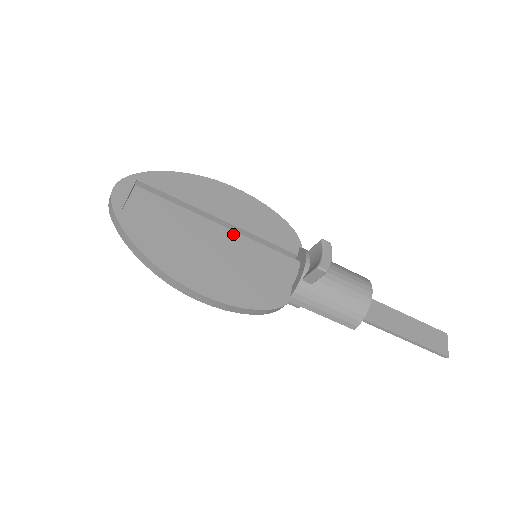
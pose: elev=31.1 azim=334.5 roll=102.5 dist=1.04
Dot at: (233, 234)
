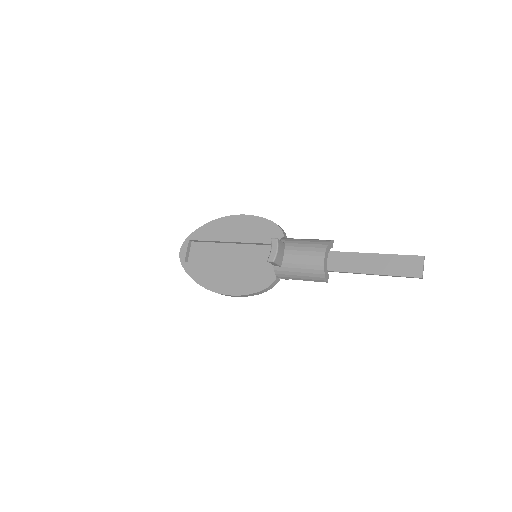
Dot at: (243, 246)
